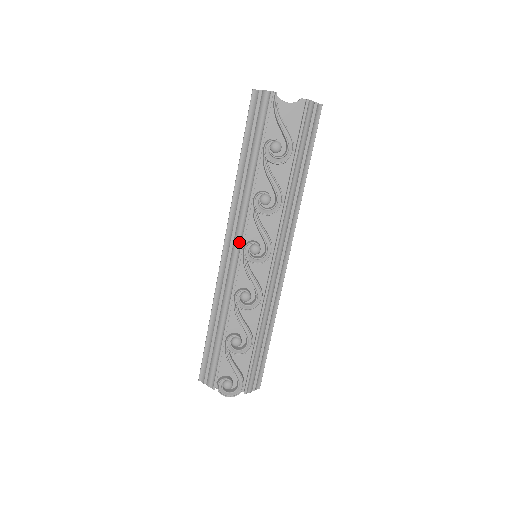
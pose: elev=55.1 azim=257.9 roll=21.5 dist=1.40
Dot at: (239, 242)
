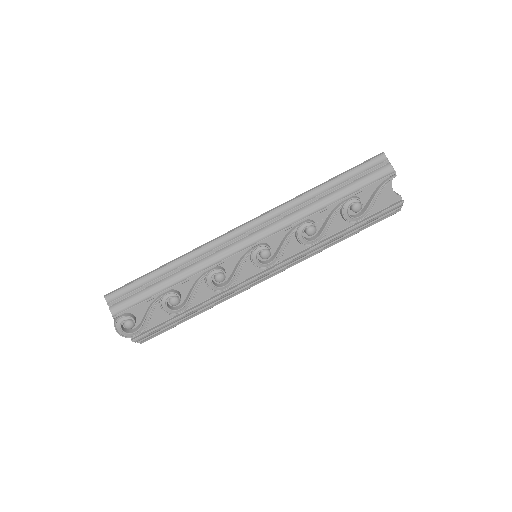
Dot at: (260, 237)
